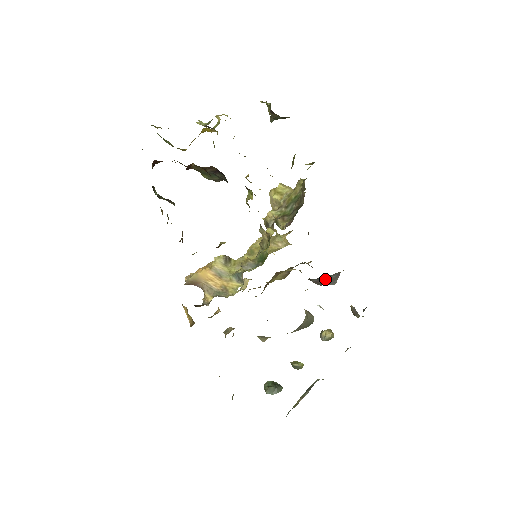
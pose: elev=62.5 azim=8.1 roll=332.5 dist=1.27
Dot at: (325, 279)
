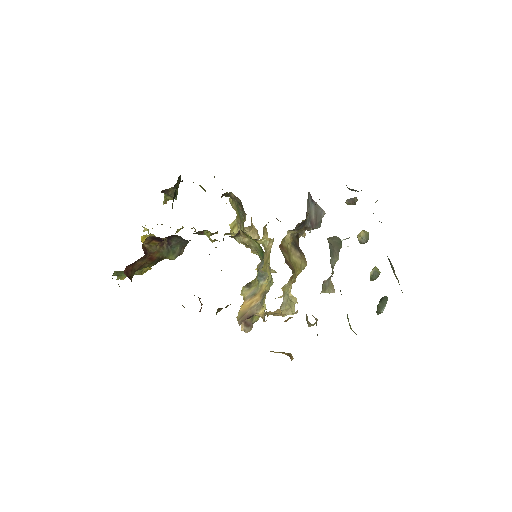
Dot at: (313, 215)
